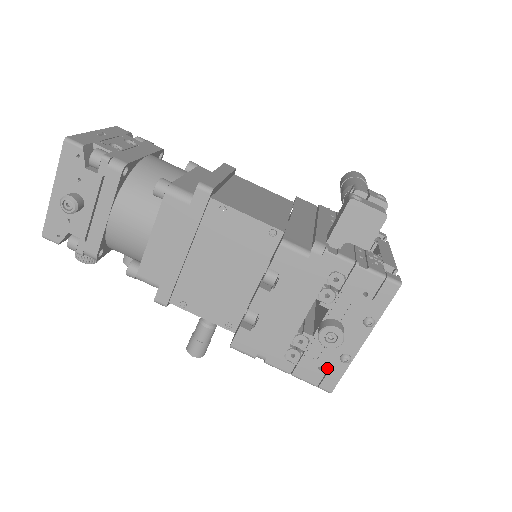
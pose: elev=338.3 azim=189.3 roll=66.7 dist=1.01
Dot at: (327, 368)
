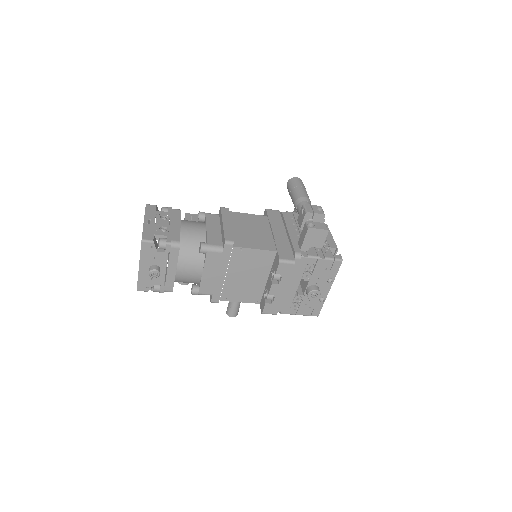
Dot at: (314, 306)
